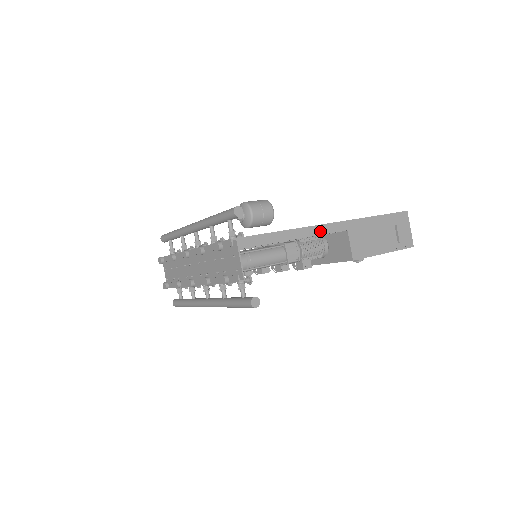
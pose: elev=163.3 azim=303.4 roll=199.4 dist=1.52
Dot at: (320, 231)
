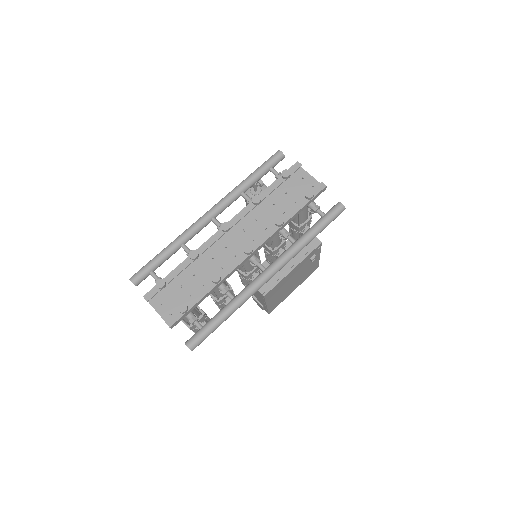
Dot at: occluded
